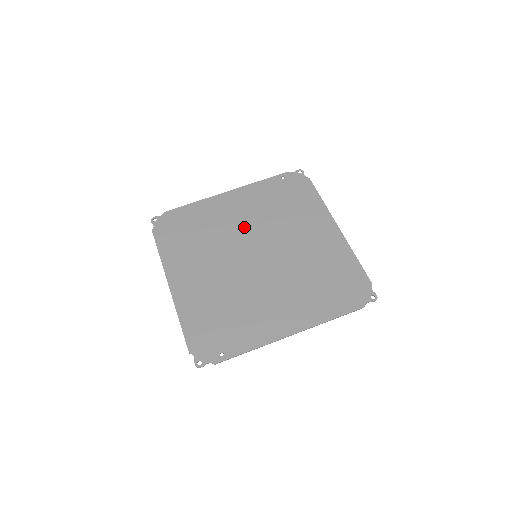
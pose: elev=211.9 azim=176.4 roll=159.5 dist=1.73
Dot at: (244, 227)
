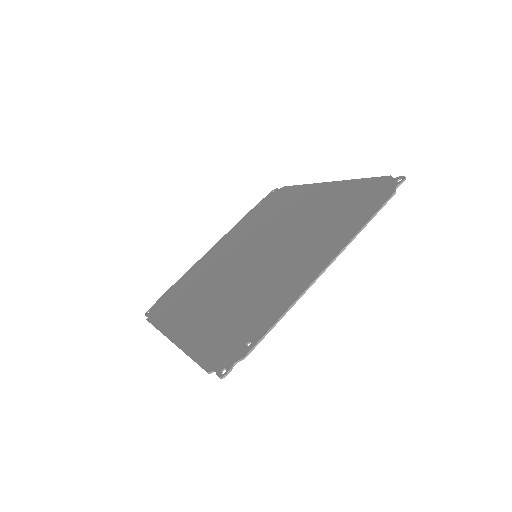
Dot at: (236, 251)
